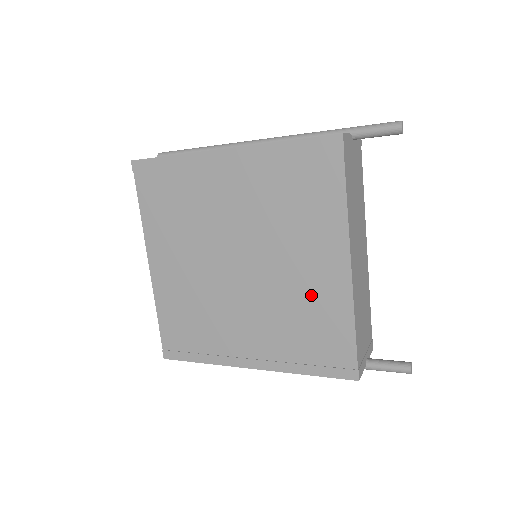
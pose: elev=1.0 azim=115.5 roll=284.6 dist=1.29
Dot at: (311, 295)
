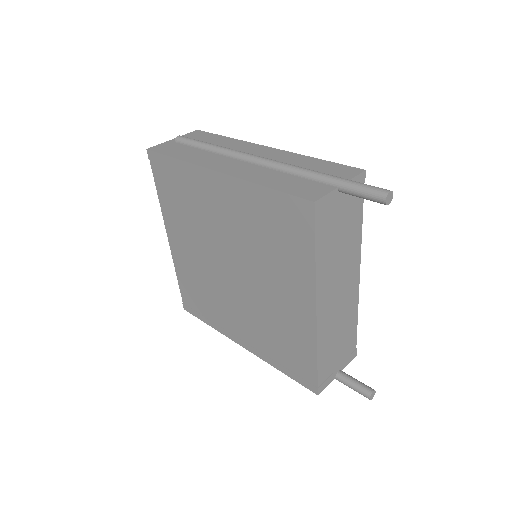
Dot at: (285, 320)
